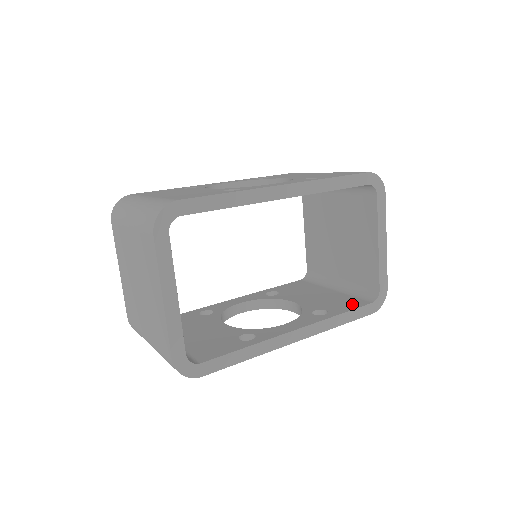
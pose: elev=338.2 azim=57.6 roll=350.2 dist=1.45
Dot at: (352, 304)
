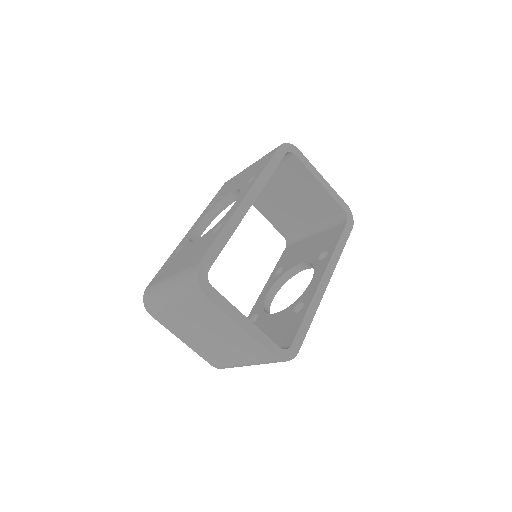
Dot at: (336, 233)
